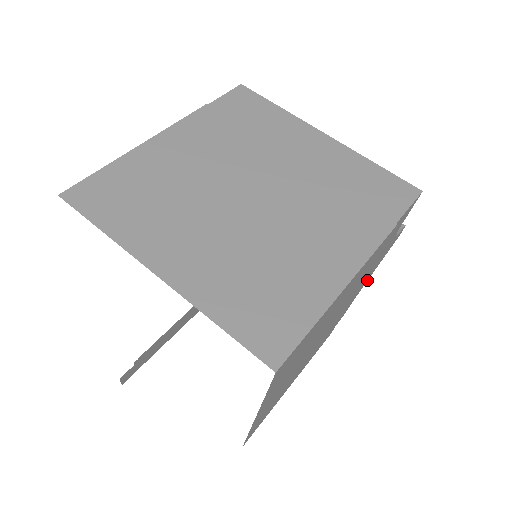
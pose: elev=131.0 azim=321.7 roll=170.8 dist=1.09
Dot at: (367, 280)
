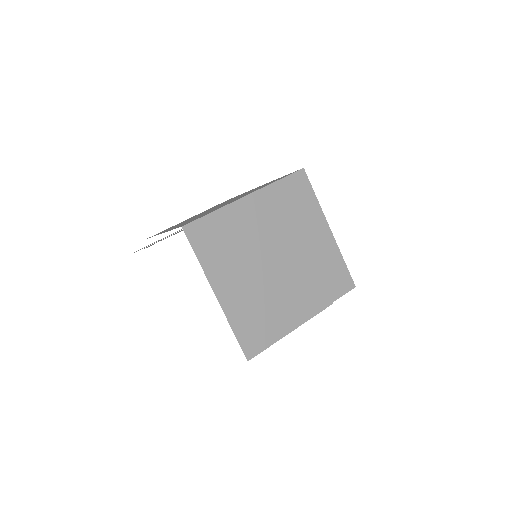
Dot at: occluded
